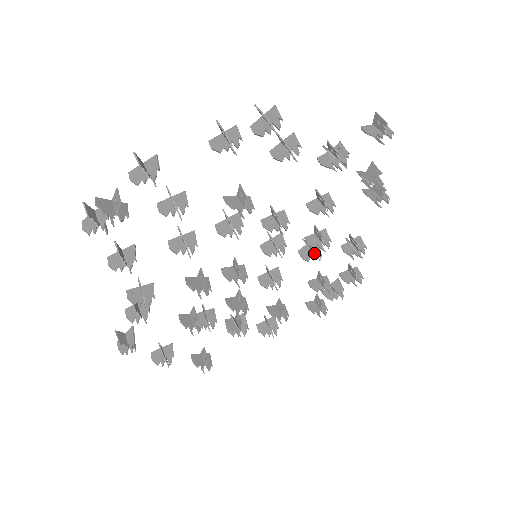
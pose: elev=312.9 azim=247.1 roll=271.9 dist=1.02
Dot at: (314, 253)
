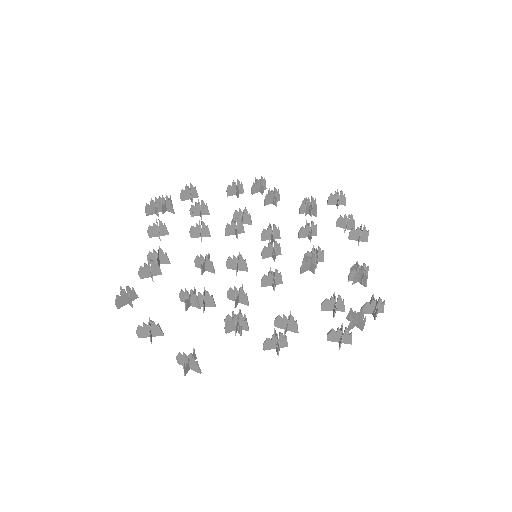
Dot at: (309, 257)
